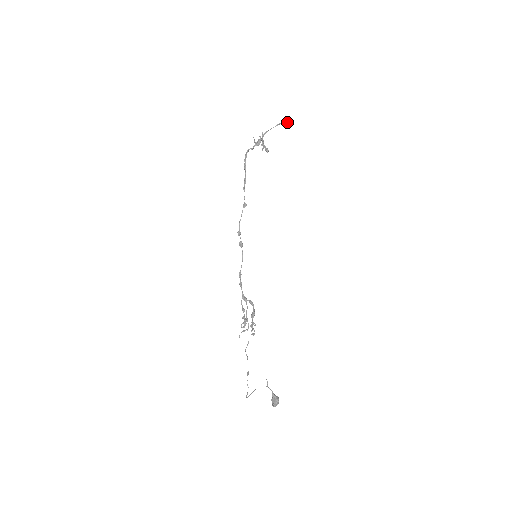
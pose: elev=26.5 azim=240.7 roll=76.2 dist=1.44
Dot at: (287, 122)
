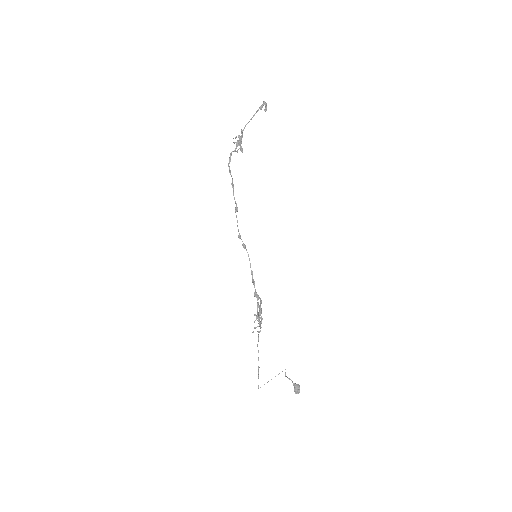
Dot at: (265, 107)
